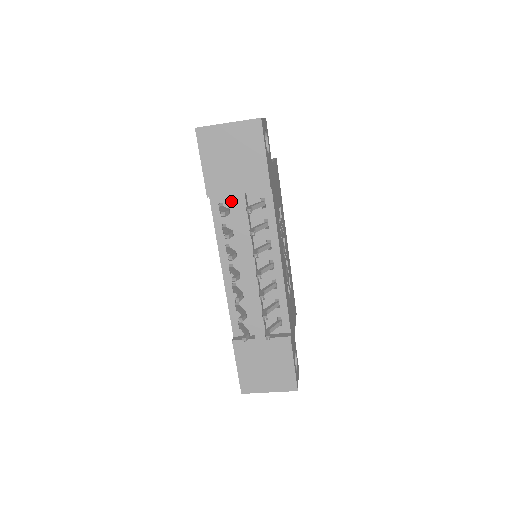
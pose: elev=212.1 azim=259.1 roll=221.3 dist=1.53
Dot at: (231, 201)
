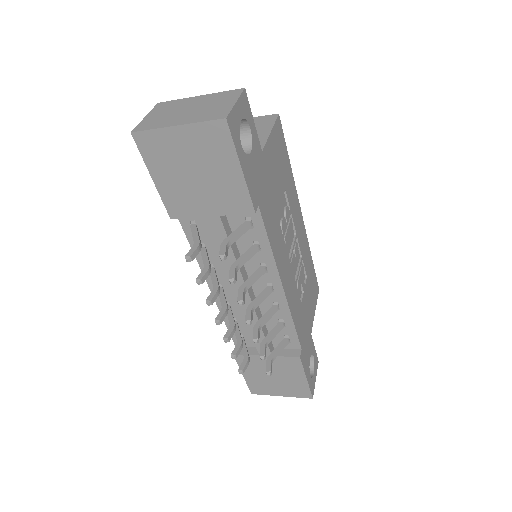
Dot at: occluded
